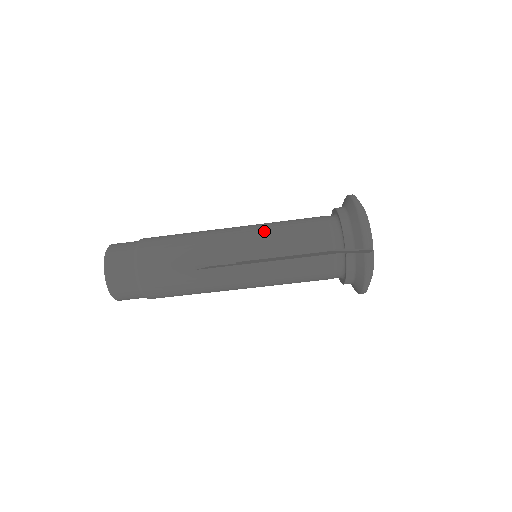
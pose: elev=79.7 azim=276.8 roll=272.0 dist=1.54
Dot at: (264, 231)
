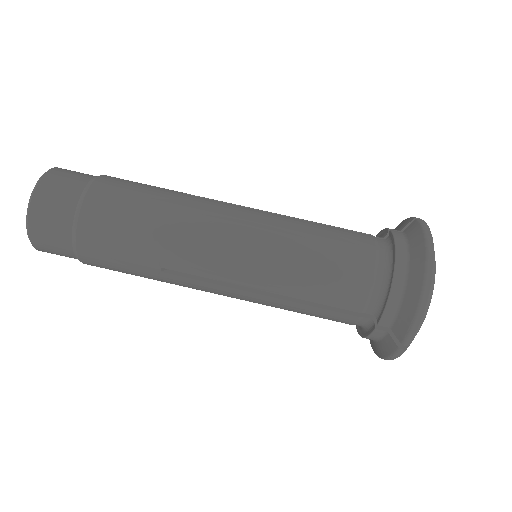
Dot at: (276, 252)
